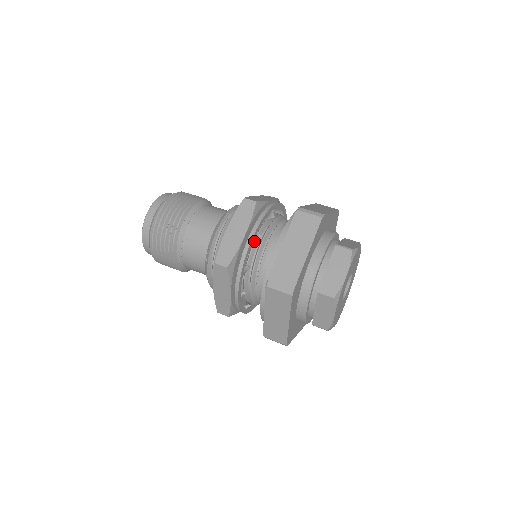
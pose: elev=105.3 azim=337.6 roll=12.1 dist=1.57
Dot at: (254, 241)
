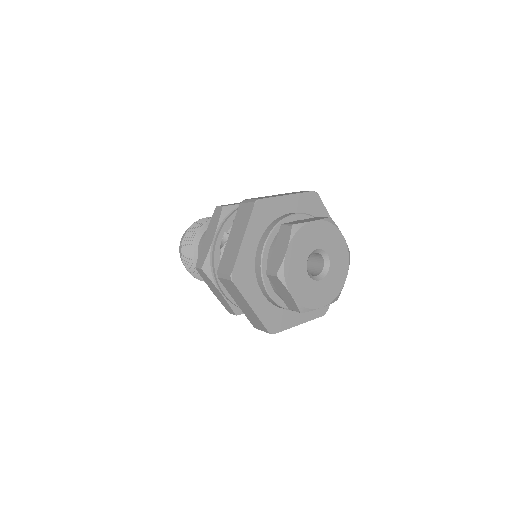
Dot at: (224, 241)
